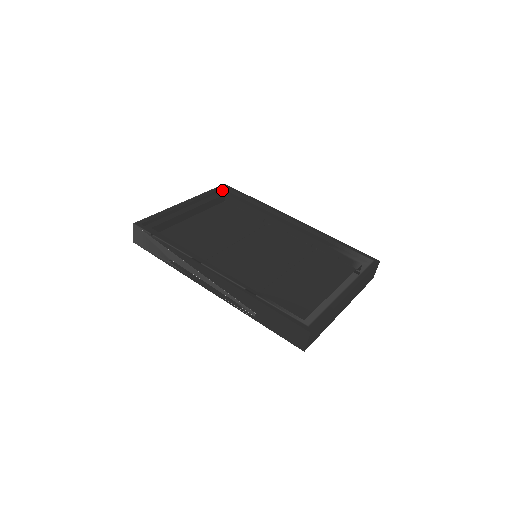
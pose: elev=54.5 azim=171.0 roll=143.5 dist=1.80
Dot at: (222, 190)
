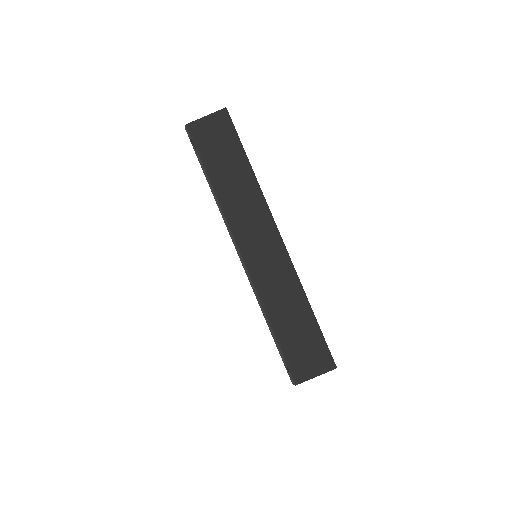
Dot at: occluded
